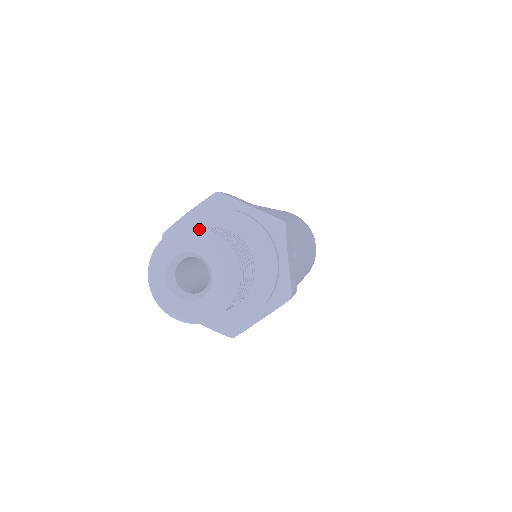
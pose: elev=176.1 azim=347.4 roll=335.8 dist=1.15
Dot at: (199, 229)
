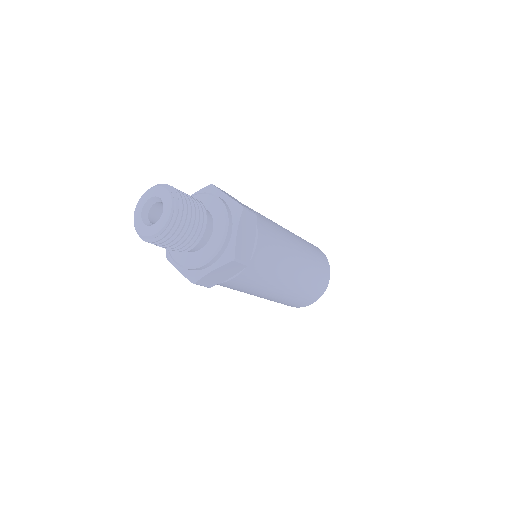
Dot at: (145, 193)
